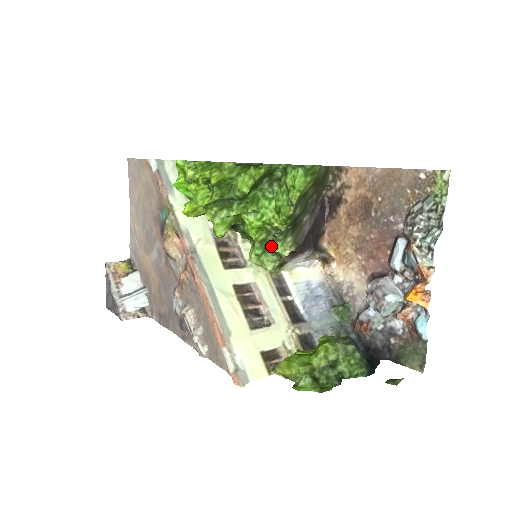
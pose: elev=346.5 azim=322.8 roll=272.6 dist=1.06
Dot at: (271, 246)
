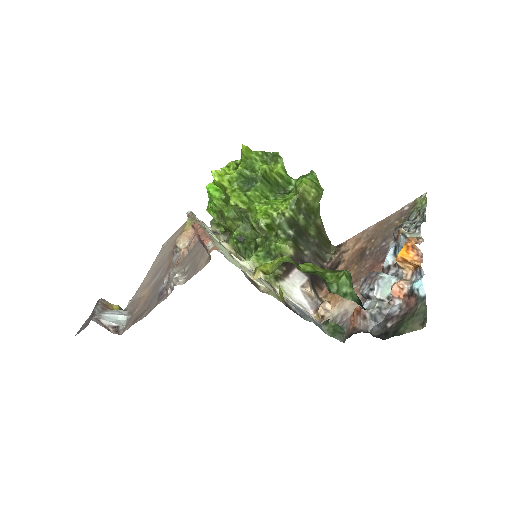
Dot at: (272, 244)
